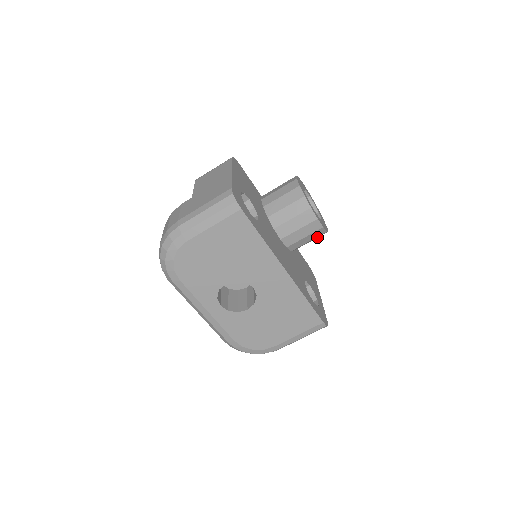
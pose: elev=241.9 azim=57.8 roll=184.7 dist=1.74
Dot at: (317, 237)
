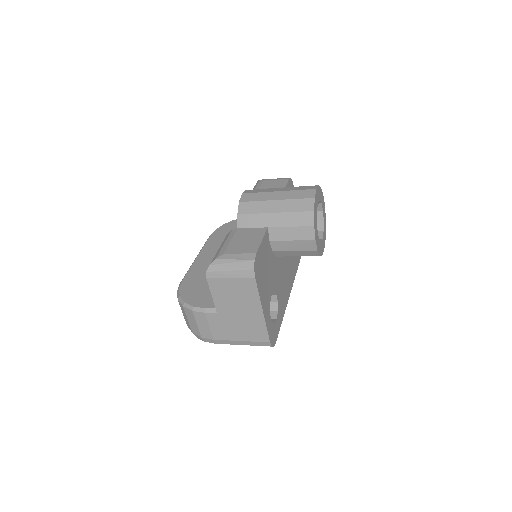
Dot at: occluded
